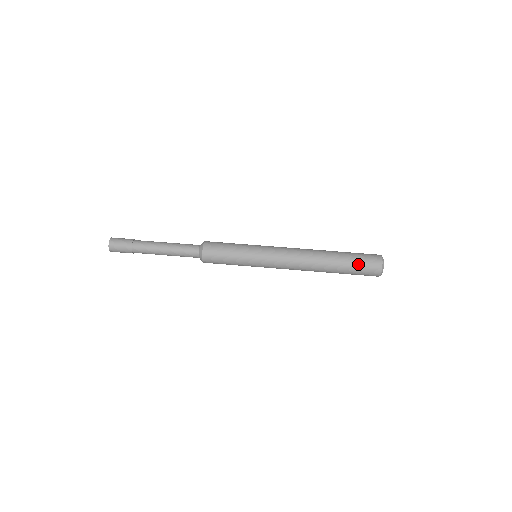
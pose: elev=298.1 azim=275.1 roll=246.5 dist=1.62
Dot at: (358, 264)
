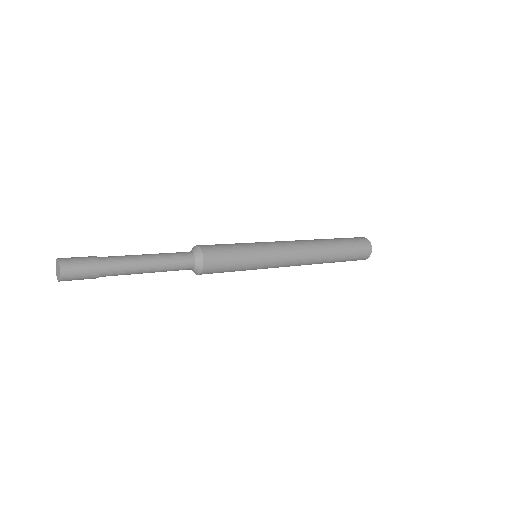
Dot at: (354, 246)
